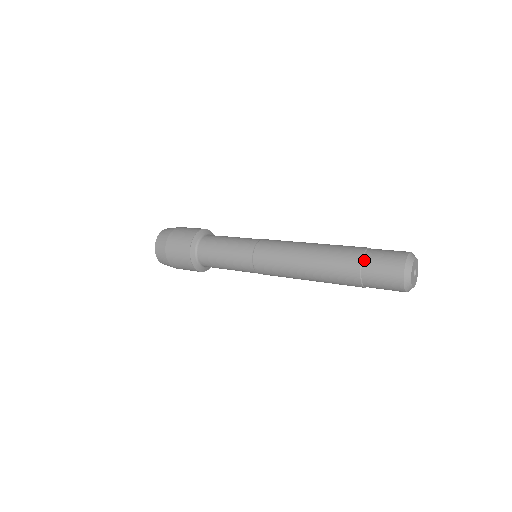
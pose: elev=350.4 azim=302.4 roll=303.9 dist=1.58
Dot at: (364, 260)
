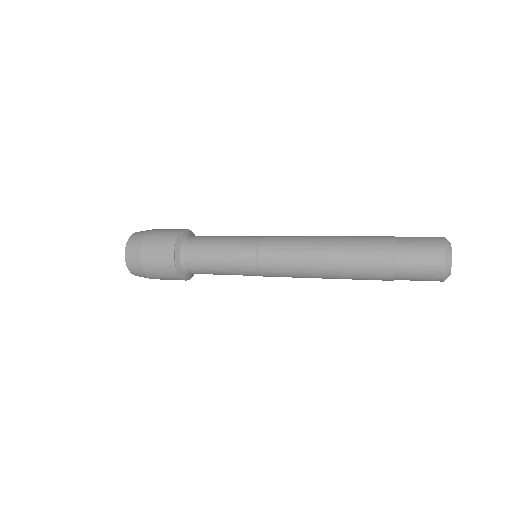
Dot at: (396, 251)
